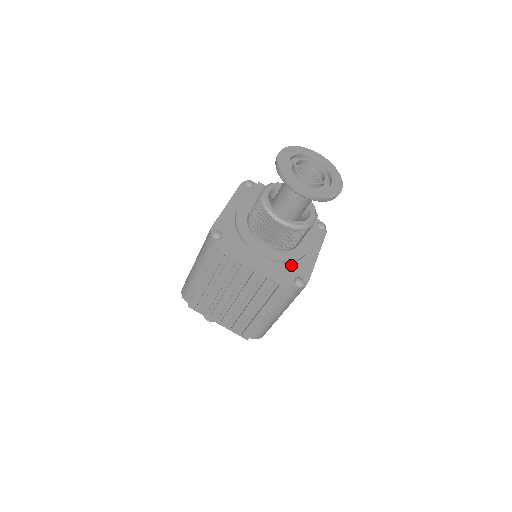
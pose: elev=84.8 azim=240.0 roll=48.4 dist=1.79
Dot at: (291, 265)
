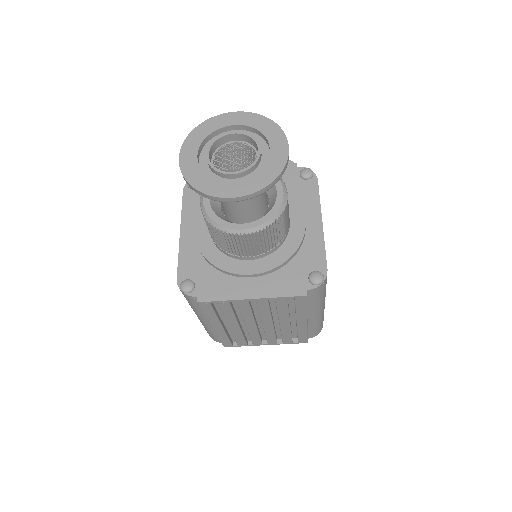
Dot at: (295, 260)
